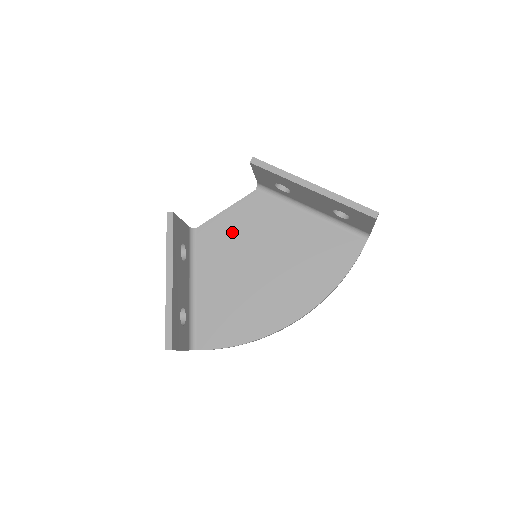
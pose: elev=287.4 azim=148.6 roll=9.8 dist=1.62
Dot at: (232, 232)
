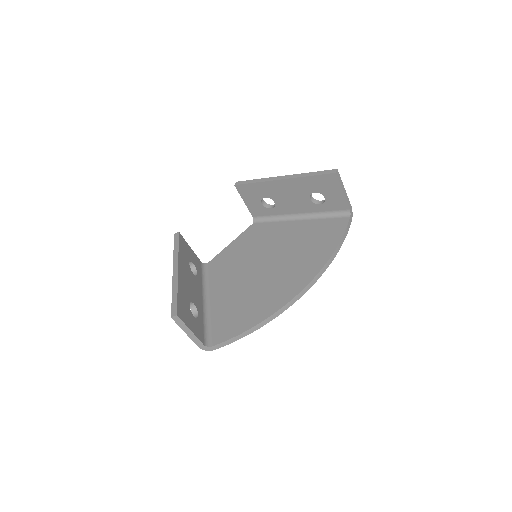
Dot at: (237, 254)
